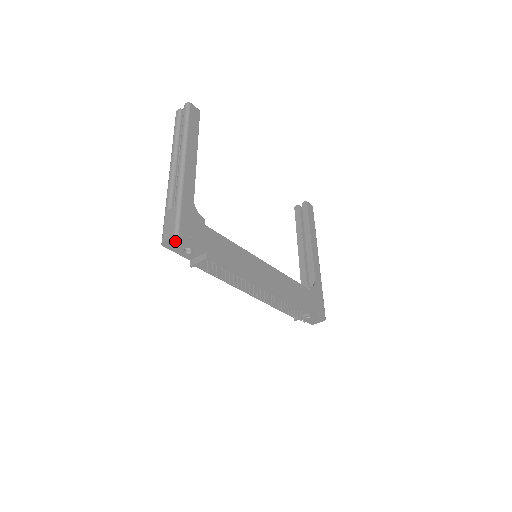
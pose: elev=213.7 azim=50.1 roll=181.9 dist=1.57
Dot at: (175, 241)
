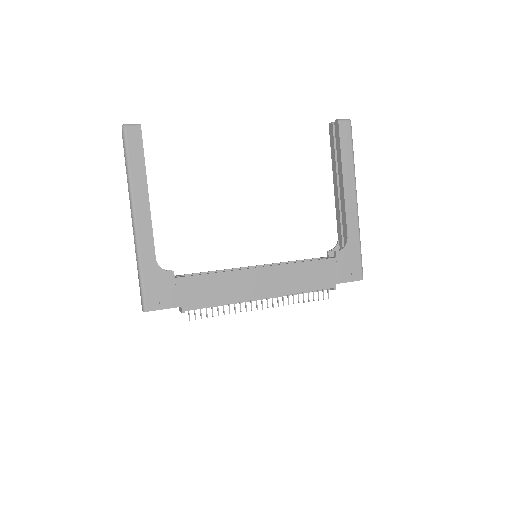
Dot at: occluded
